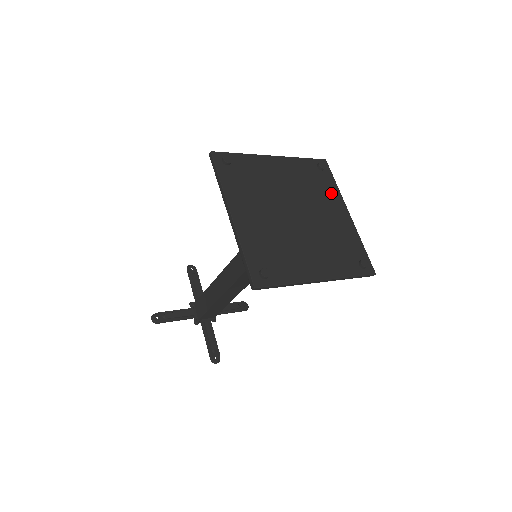
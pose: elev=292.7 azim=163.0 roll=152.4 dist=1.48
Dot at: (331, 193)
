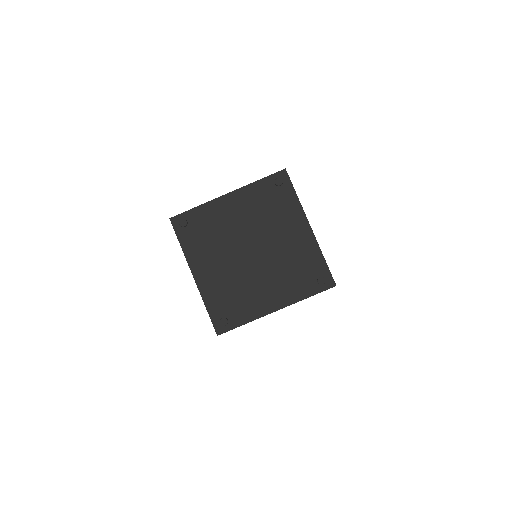
Dot at: (290, 210)
